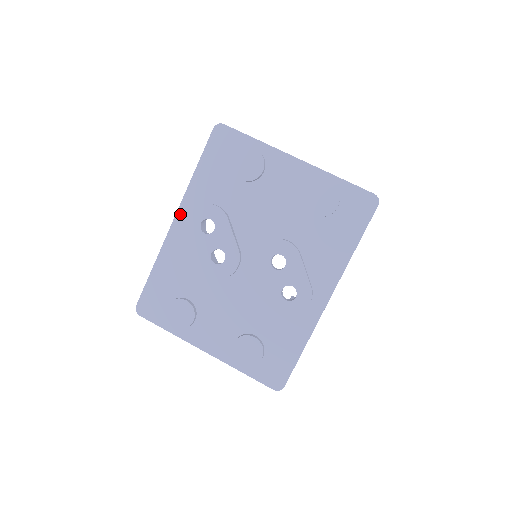
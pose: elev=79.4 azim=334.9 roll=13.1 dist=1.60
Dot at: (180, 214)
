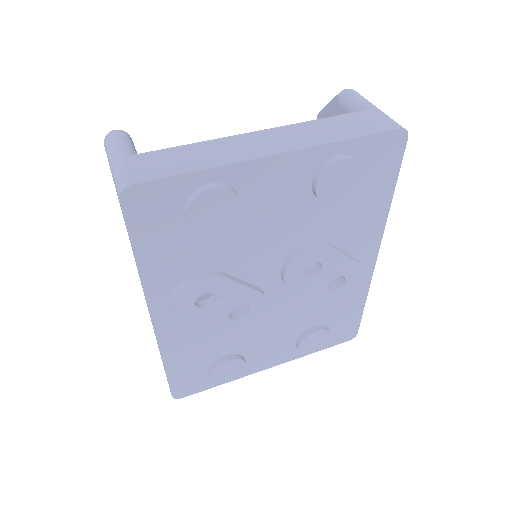
Dot at: (156, 311)
